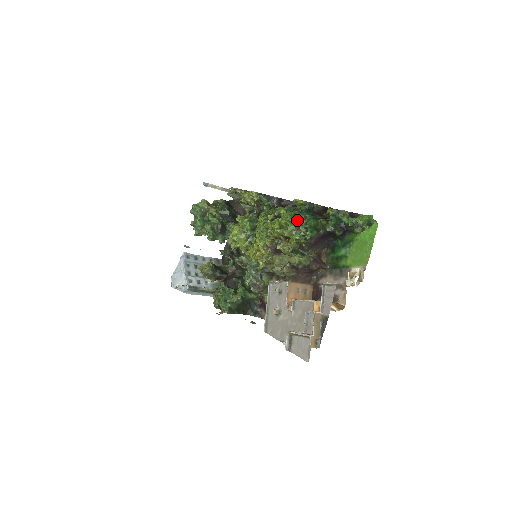
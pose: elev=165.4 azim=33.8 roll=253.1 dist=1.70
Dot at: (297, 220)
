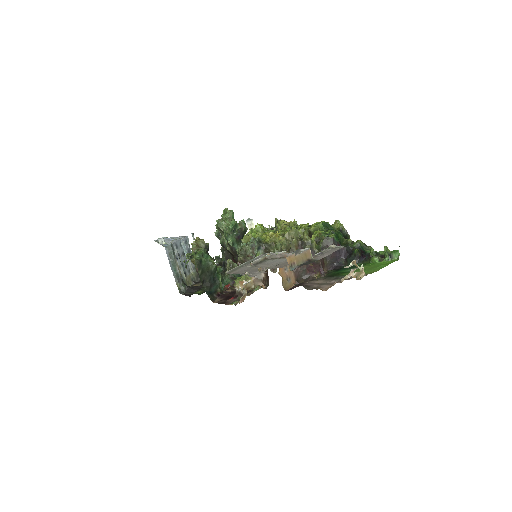
Dot at: (328, 229)
